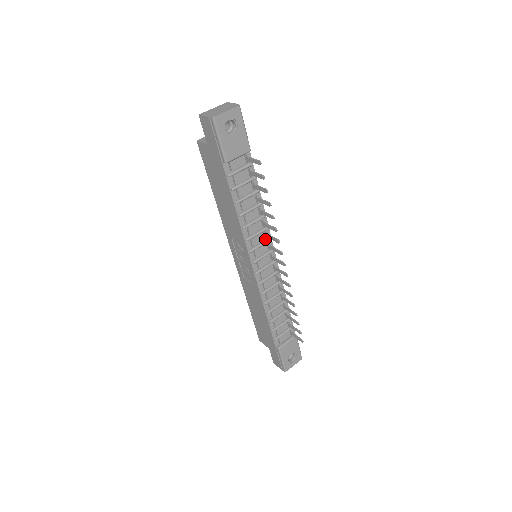
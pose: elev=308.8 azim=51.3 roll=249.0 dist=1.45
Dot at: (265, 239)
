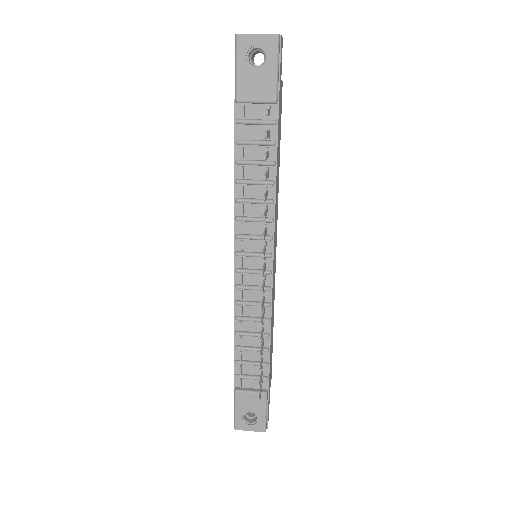
Dot at: occluded
